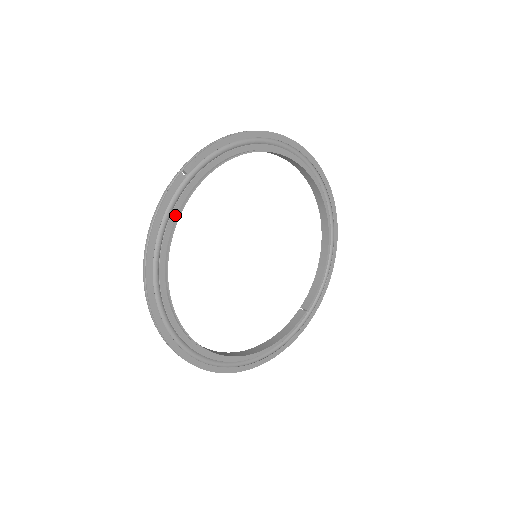
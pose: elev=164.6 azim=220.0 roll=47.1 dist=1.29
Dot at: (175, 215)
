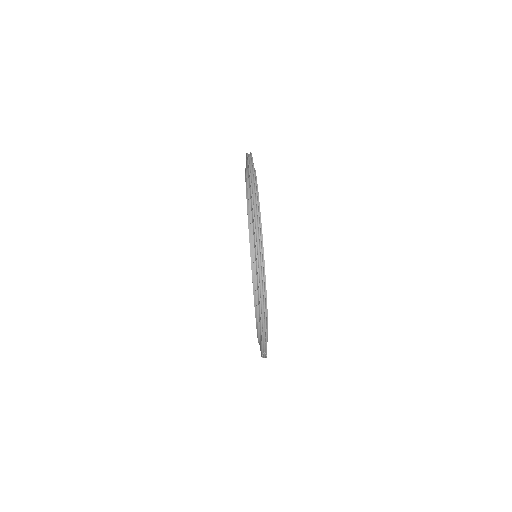
Dot at: occluded
